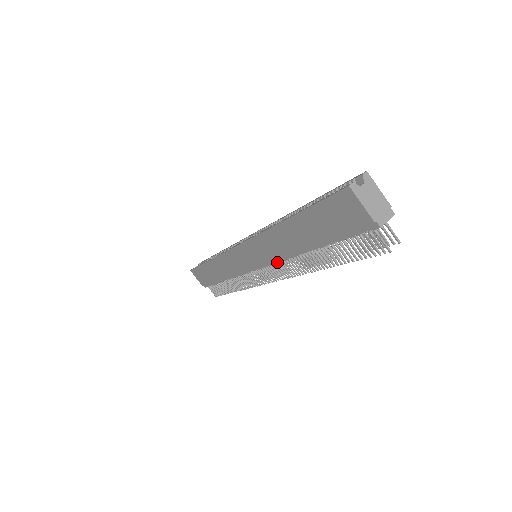
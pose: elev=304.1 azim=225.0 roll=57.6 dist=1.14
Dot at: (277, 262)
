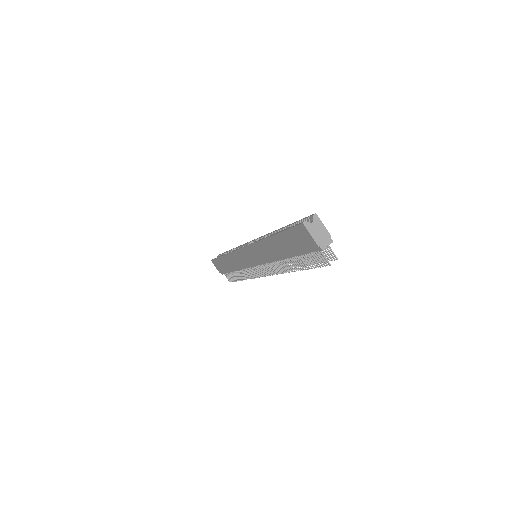
Dot at: (268, 263)
